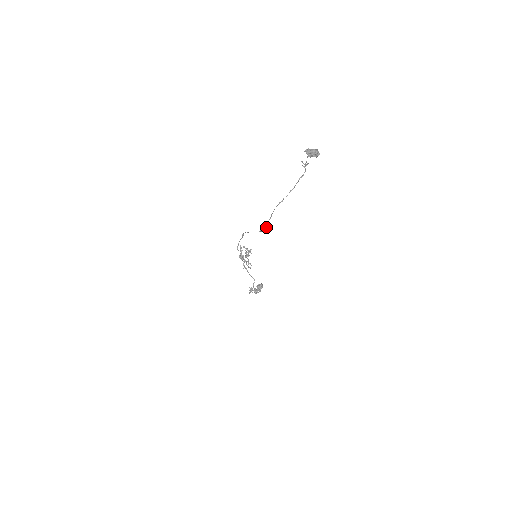
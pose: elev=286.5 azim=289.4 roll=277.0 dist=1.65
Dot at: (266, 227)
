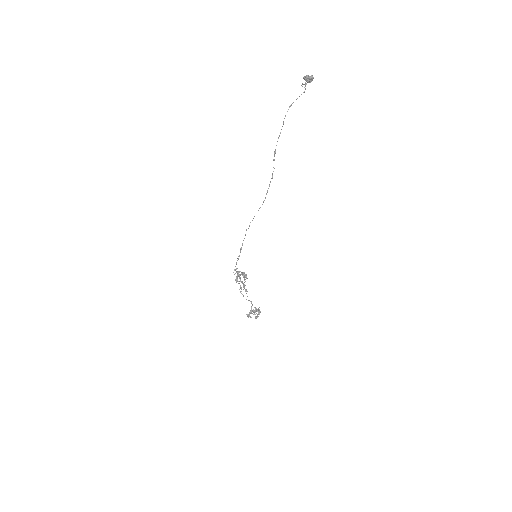
Dot at: (272, 177)
